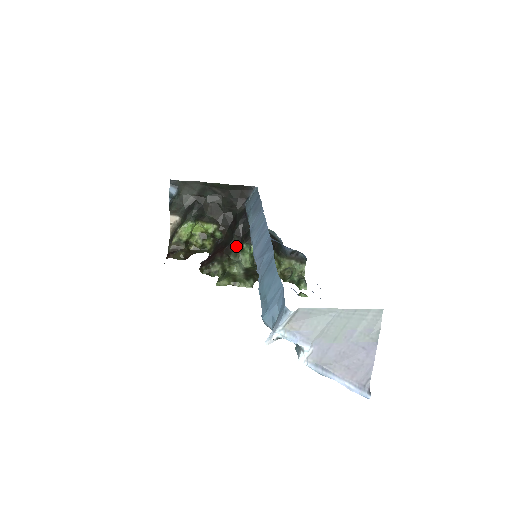
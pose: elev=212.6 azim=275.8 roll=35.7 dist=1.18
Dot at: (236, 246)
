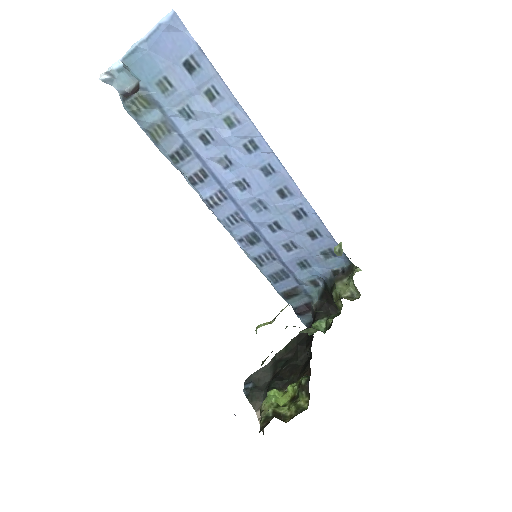
Dot at: occluded
